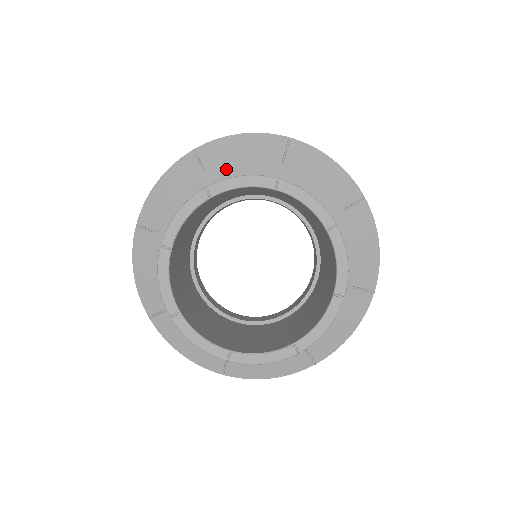
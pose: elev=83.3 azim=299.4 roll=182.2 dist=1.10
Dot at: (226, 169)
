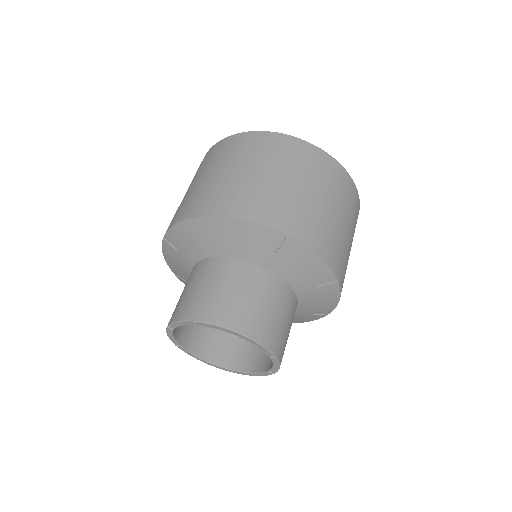
Dot at: (286, 264)
